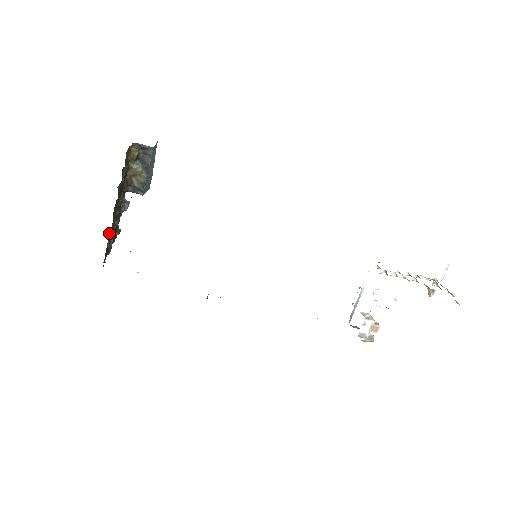
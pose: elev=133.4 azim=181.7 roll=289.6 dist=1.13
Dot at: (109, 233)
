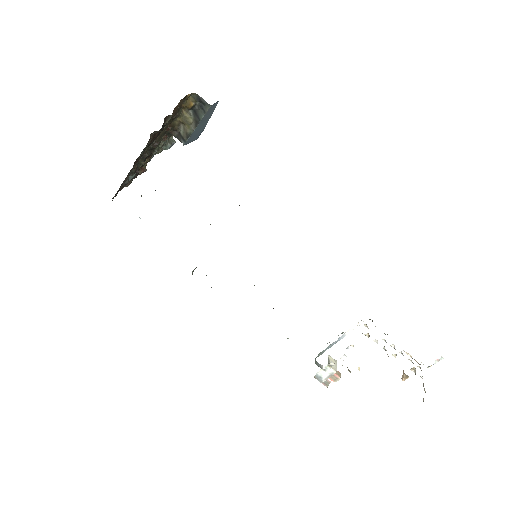
Dot at: (130, 170)
